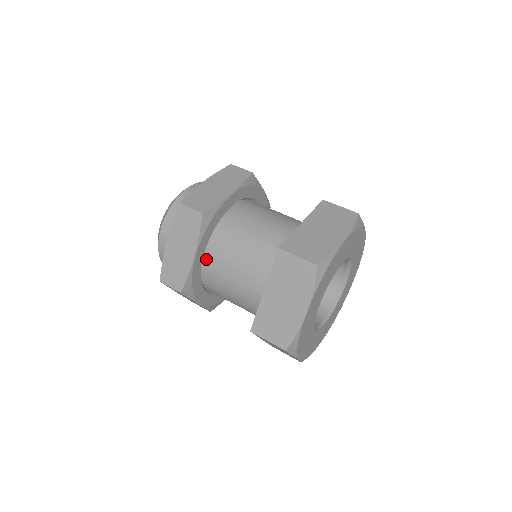
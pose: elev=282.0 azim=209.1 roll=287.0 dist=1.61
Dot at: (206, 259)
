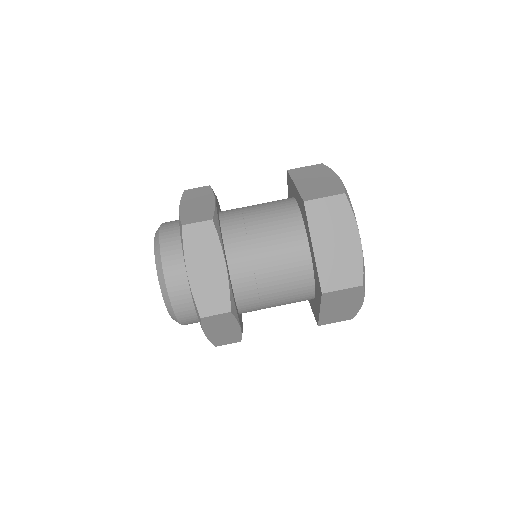
Dot at: (231, 269)
